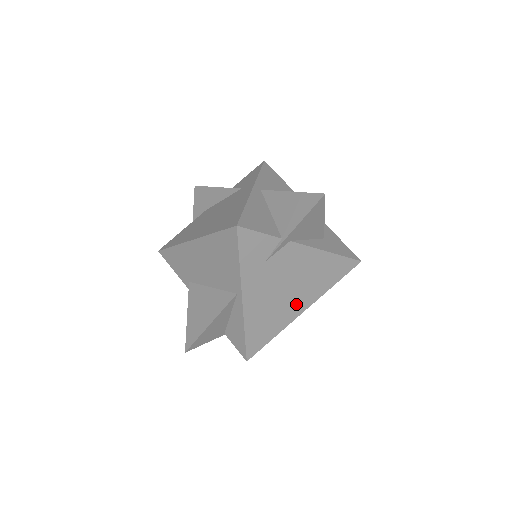
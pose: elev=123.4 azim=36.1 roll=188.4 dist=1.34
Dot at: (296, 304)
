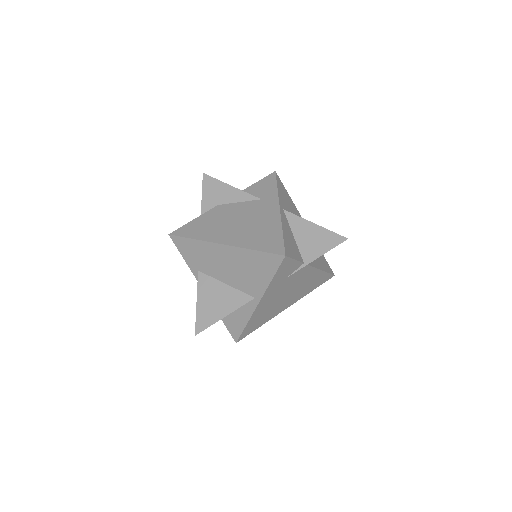
Dot at: (285, 304)
